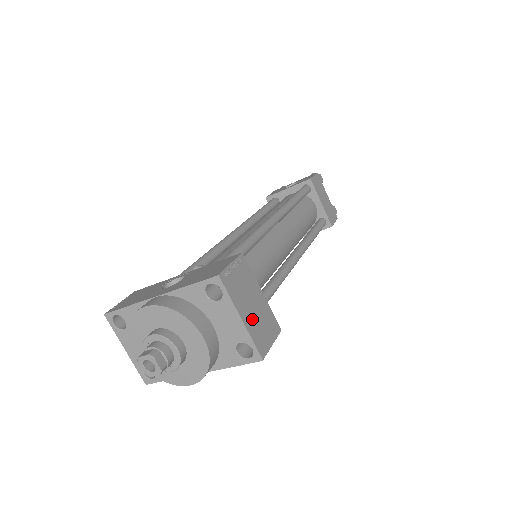
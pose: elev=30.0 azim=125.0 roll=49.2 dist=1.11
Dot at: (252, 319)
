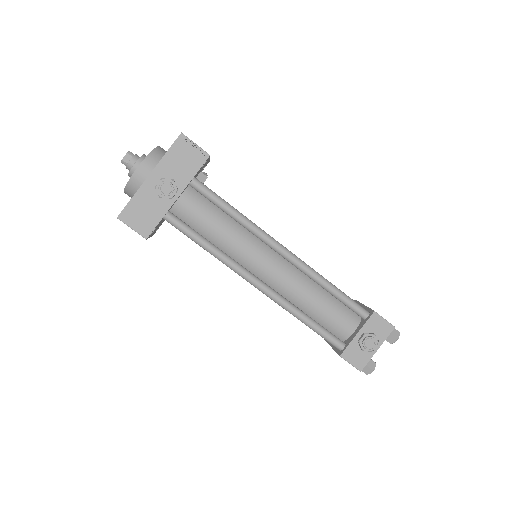
Dot at: occluded
